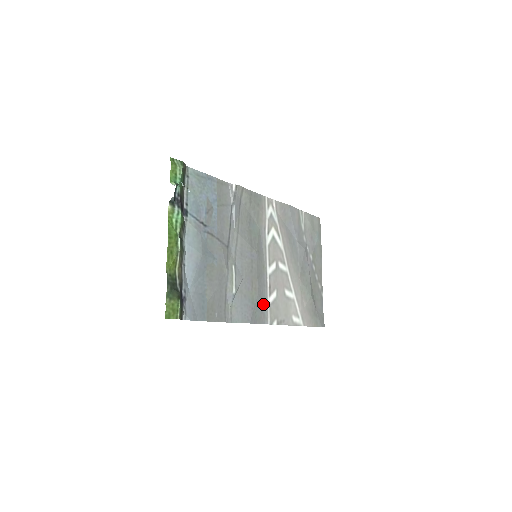
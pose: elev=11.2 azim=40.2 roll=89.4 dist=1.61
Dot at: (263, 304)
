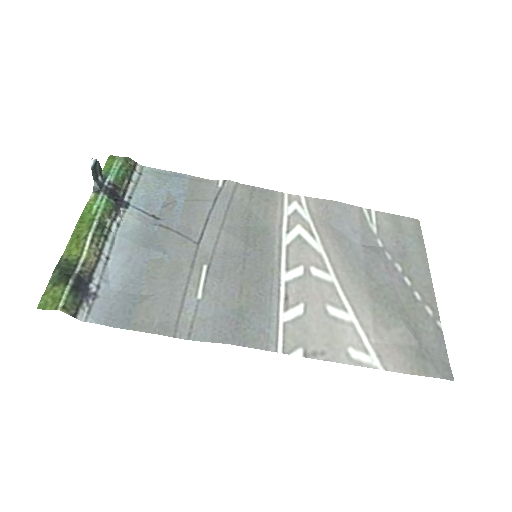
Dot at: (266, 320)
